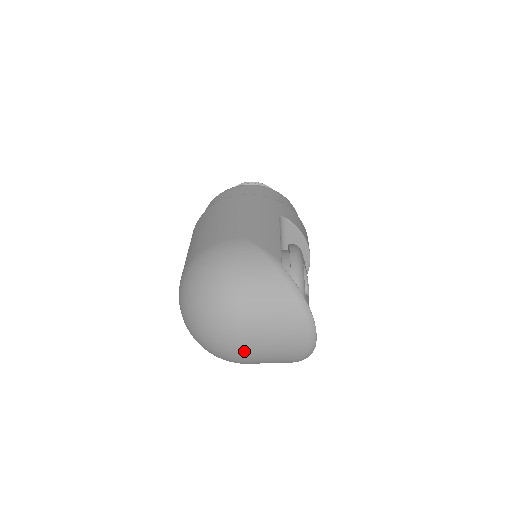
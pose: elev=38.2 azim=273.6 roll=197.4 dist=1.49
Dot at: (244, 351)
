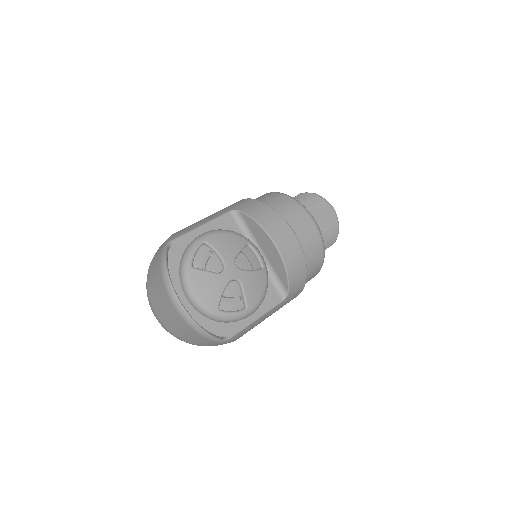
Dot at: (164, 324)
